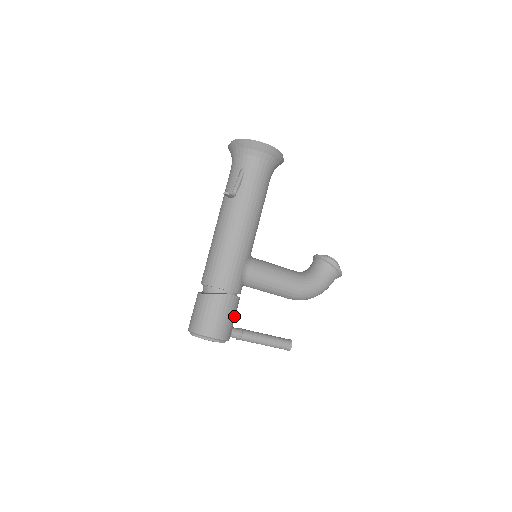
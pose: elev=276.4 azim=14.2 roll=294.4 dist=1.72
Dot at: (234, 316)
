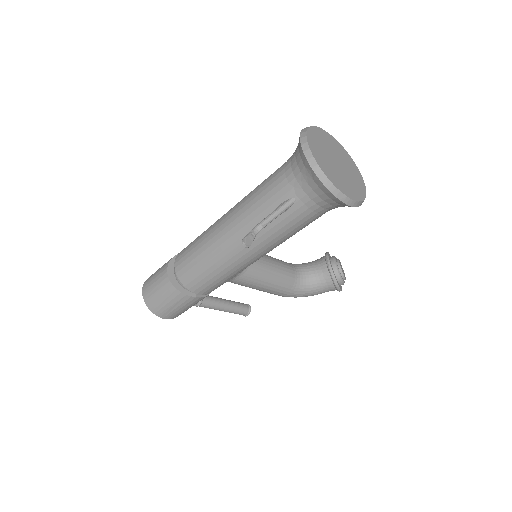
Dot at: occluded
